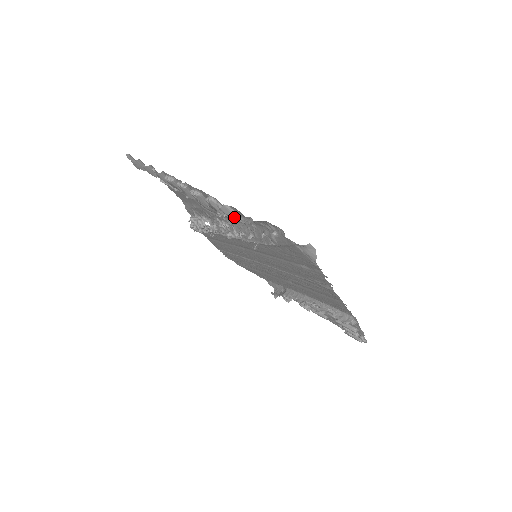
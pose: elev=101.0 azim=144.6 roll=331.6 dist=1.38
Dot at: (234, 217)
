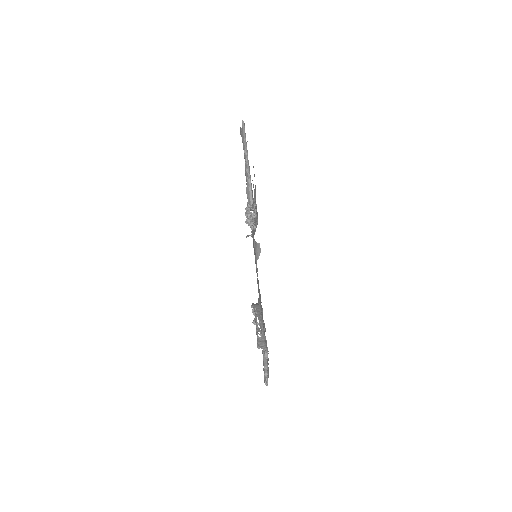
Dot at: (249, 201)
